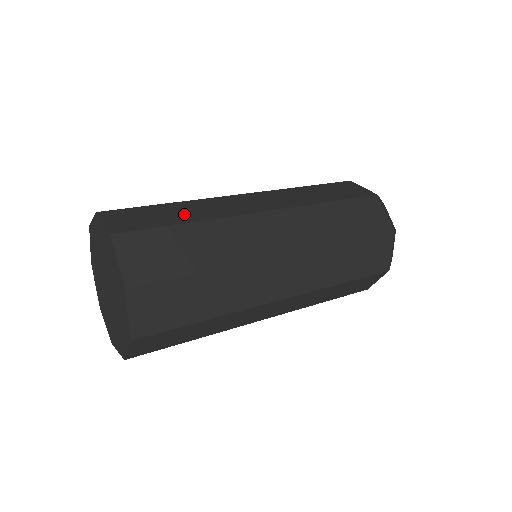
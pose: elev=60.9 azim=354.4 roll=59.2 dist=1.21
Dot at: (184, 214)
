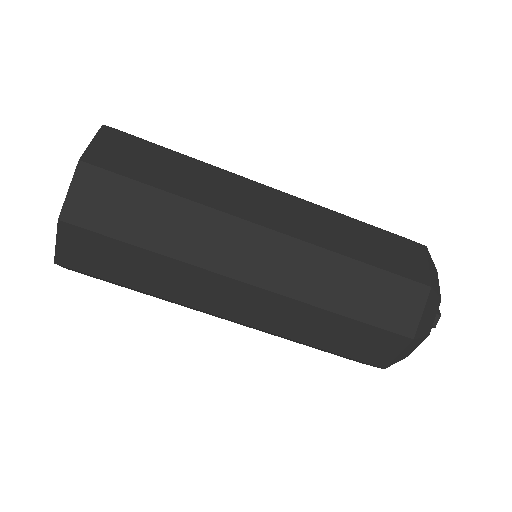
Dot at: occluded
